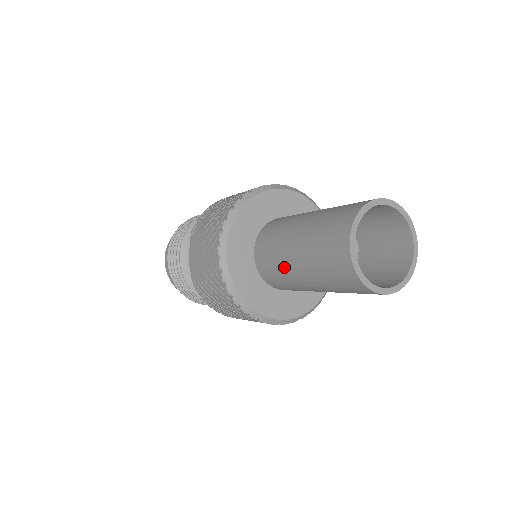
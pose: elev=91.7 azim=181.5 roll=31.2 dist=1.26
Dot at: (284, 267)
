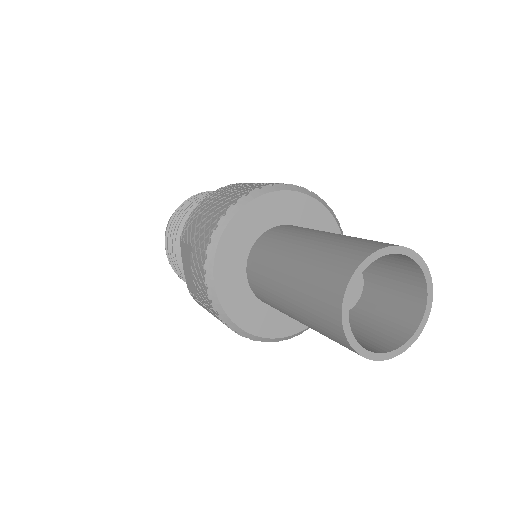
Dot at: (277, 303)
